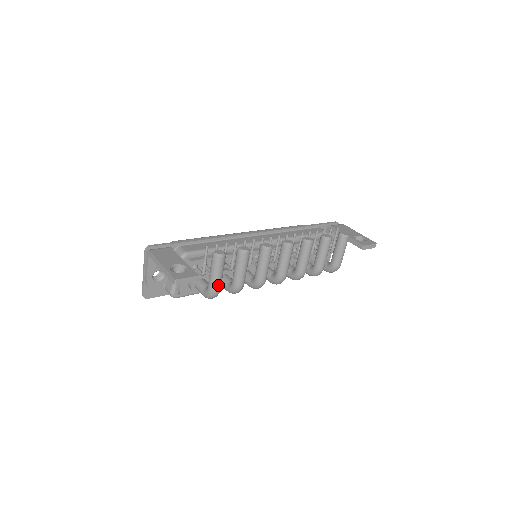
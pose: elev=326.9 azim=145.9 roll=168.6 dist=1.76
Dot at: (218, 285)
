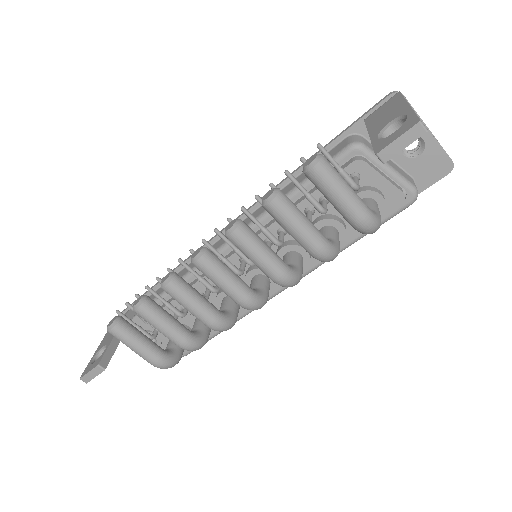
Dot at: (147, 358)
